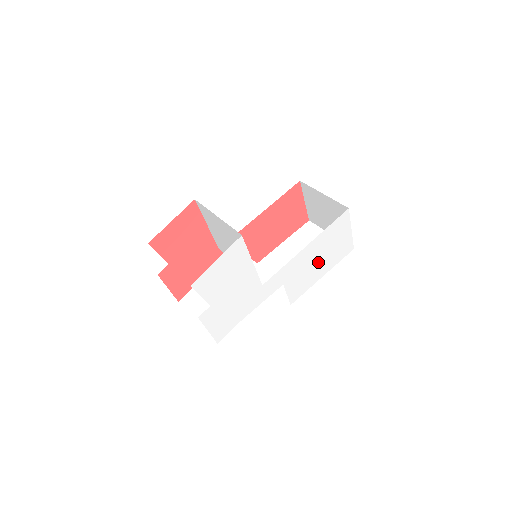
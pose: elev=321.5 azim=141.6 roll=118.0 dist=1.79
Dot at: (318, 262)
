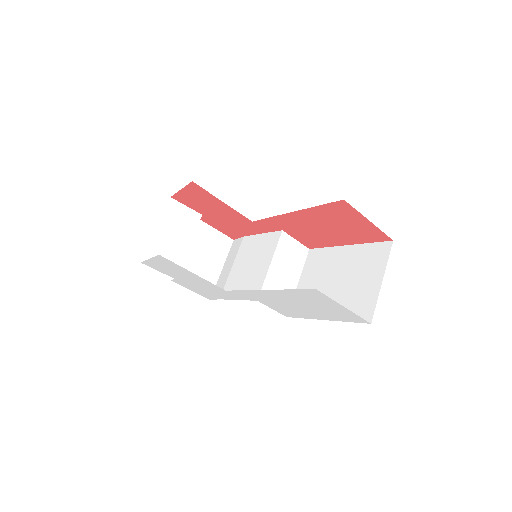
Dot at: (302, 307)
